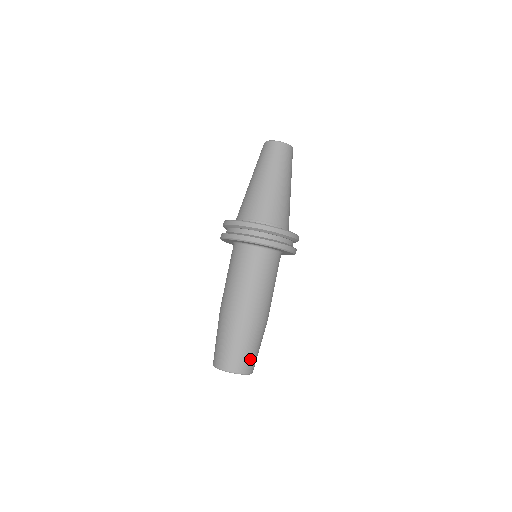
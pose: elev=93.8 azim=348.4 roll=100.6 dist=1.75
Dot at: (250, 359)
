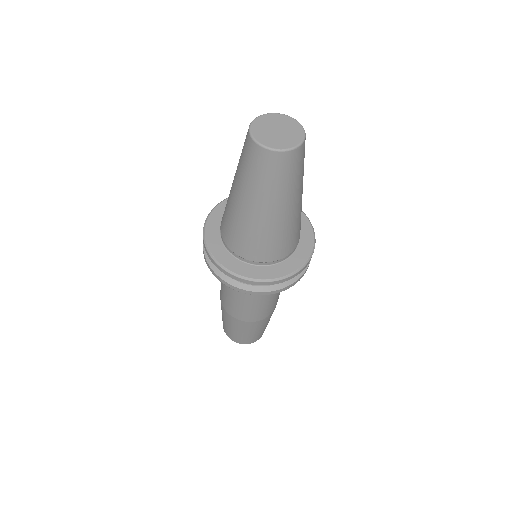
Dot at: (240, 338)
